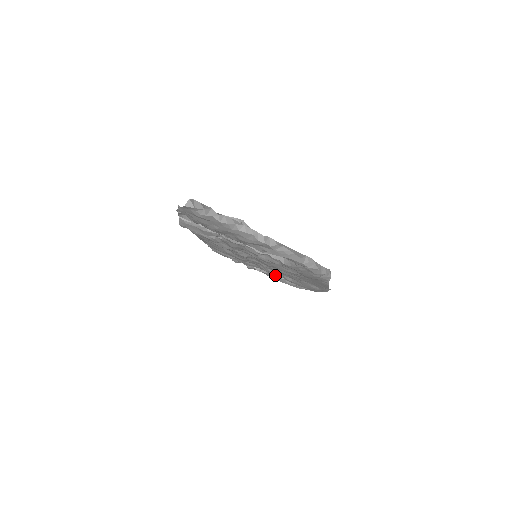
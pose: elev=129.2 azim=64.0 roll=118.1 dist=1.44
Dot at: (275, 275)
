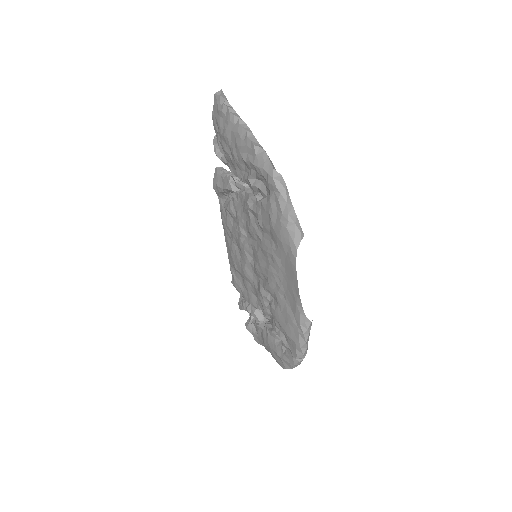
Dot at: (264, 307)
